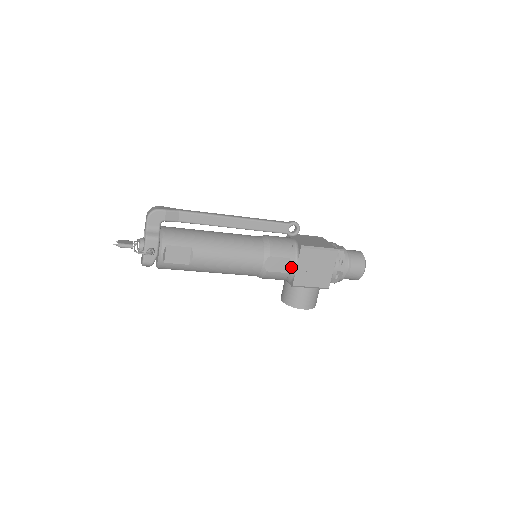
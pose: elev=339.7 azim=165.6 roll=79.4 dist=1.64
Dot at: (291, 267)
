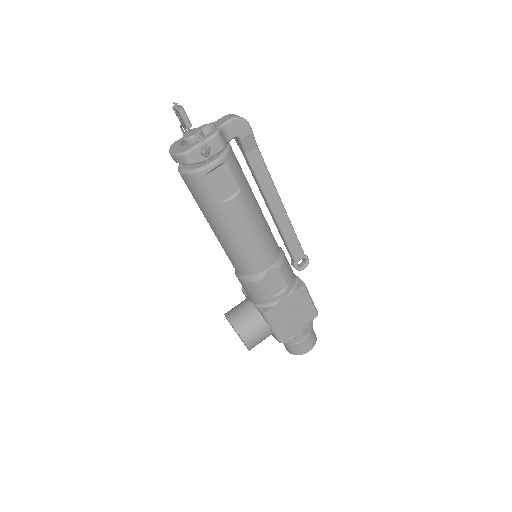
Dot at: (281, 294)
